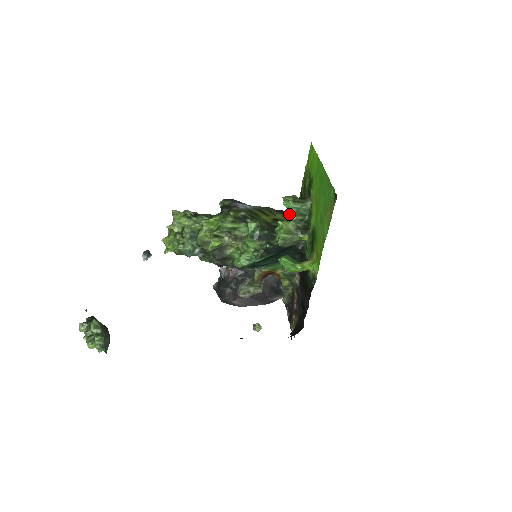
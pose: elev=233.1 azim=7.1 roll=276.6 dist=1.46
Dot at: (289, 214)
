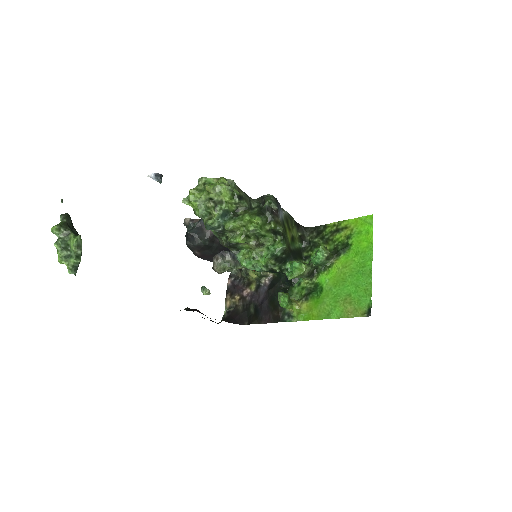
Dot at: (314, 263)
